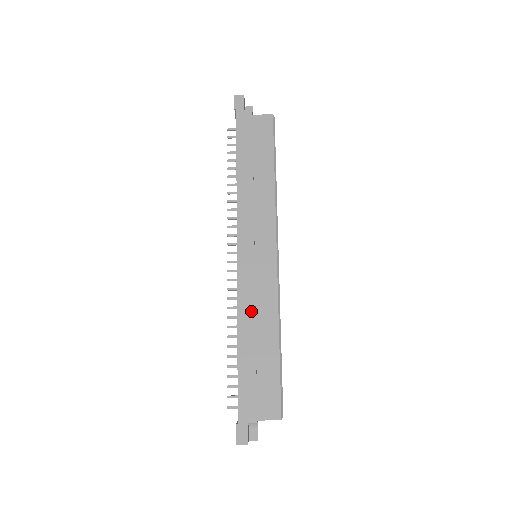
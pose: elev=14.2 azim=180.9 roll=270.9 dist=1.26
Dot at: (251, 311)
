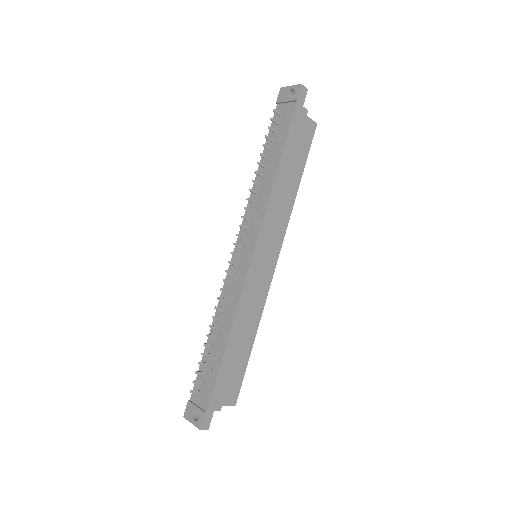
Dot at: (246, 313)
